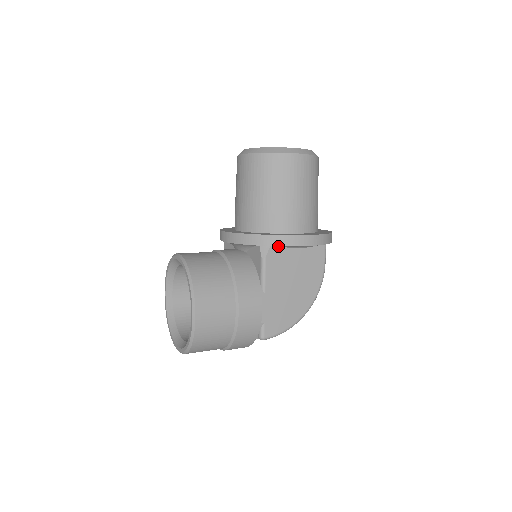
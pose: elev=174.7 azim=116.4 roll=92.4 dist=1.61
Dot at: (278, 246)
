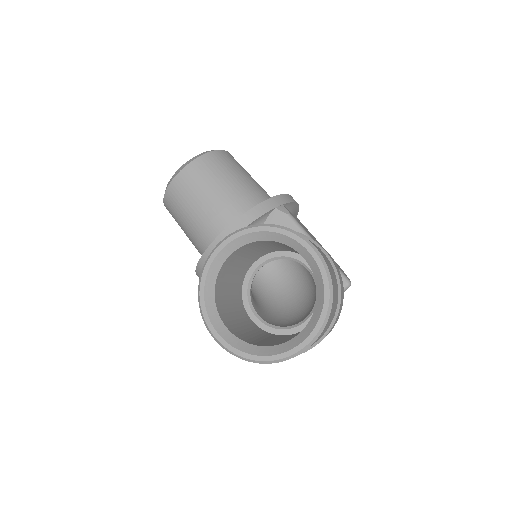
Dot at: occluded
